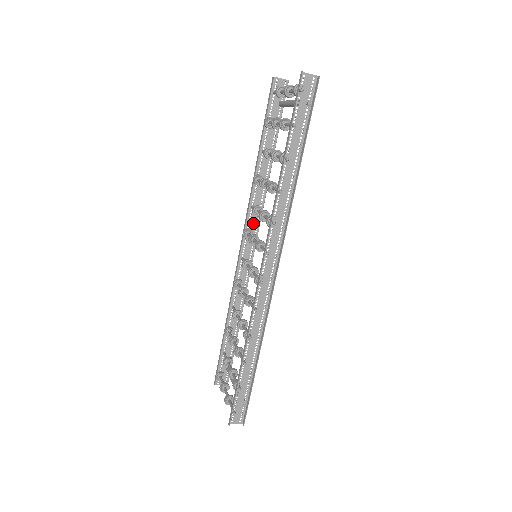
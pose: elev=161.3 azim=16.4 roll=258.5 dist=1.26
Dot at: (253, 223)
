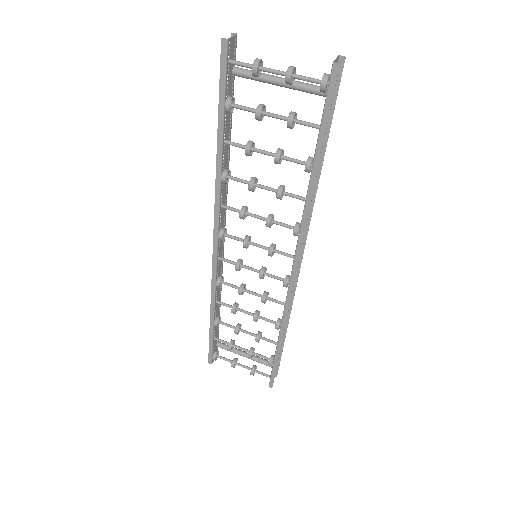
Dot at: (222, 220)
